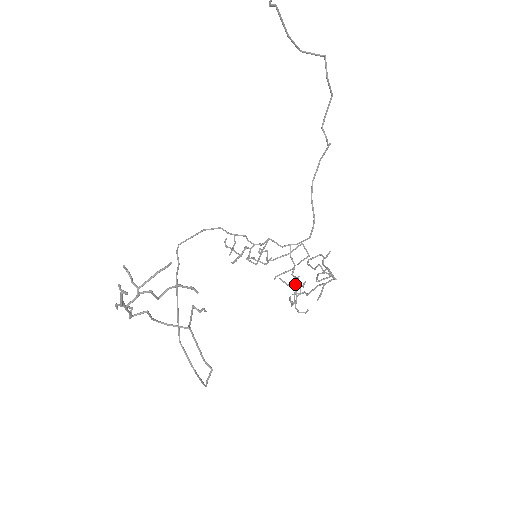
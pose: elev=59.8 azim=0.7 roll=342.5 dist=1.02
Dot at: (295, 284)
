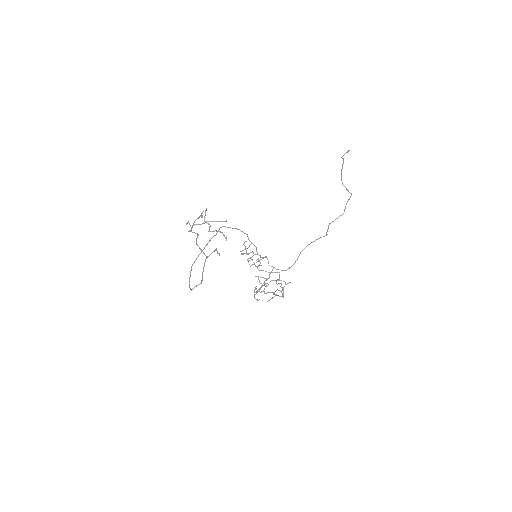
Dot at: occluded
